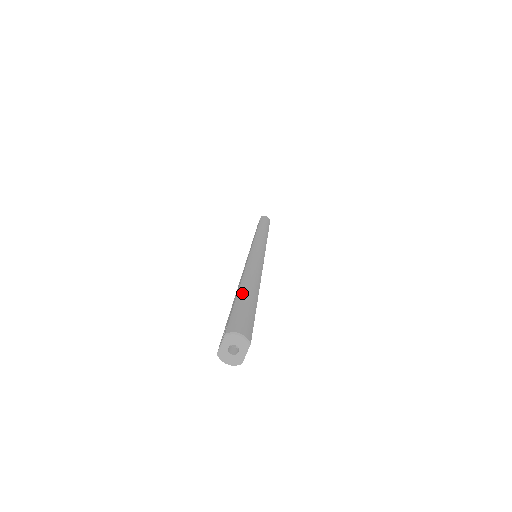
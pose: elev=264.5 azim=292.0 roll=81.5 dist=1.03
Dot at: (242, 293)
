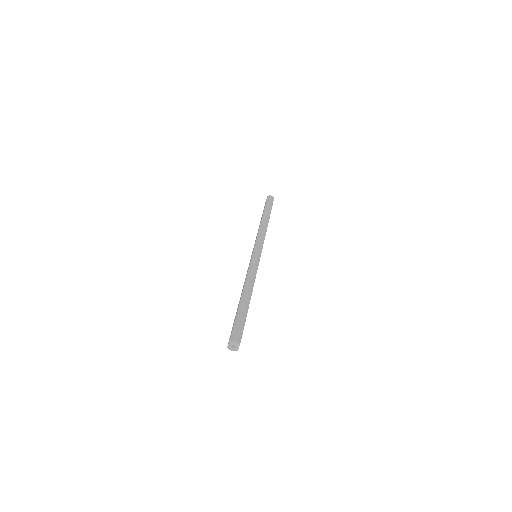
Dot at: (240, 308)
